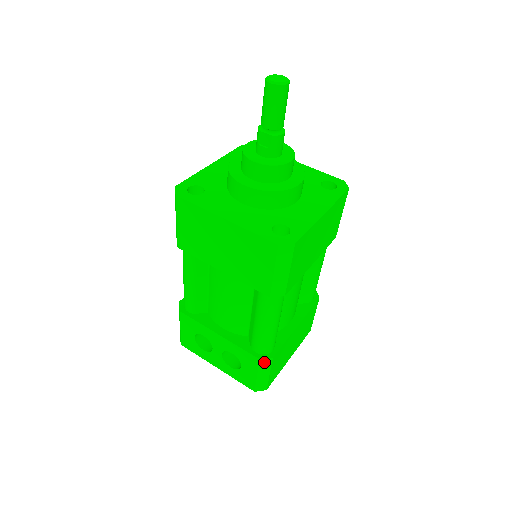
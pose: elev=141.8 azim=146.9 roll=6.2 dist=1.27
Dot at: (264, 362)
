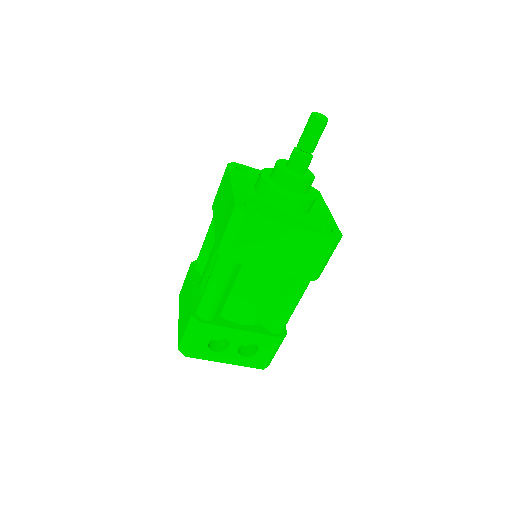
Dot at: (282, 339)
